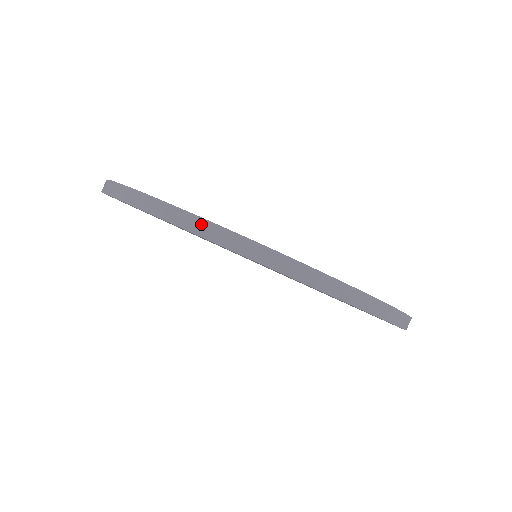
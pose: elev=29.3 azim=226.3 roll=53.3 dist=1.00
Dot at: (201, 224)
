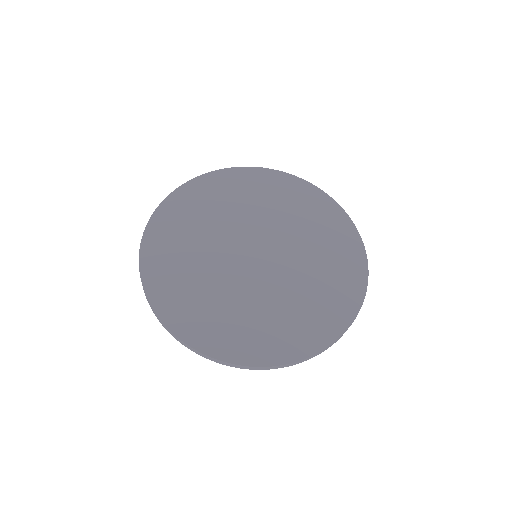
Dot at: (168, 330)
